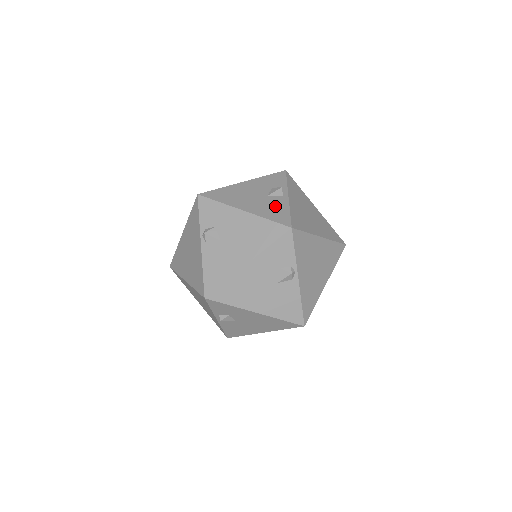
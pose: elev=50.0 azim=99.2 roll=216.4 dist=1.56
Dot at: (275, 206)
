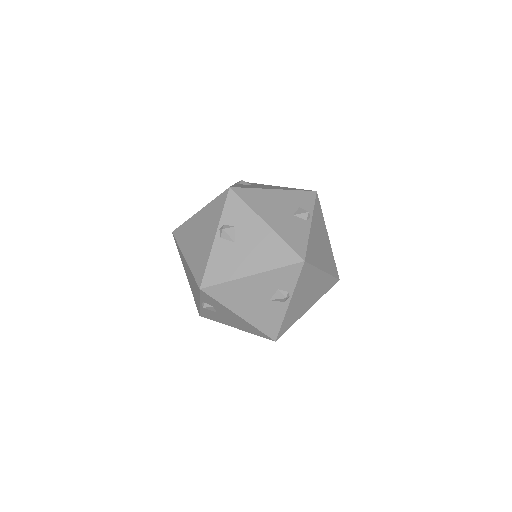
Dot at: occluded
